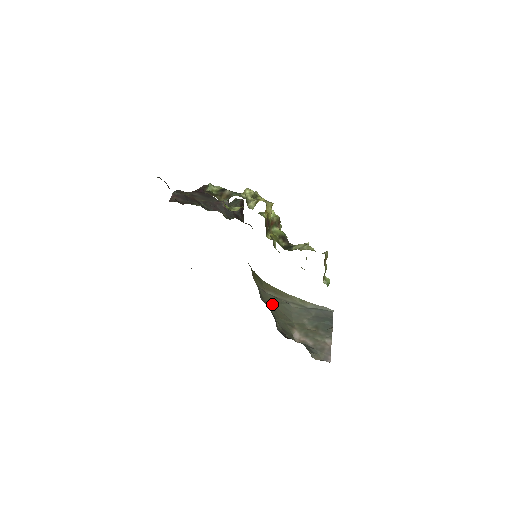
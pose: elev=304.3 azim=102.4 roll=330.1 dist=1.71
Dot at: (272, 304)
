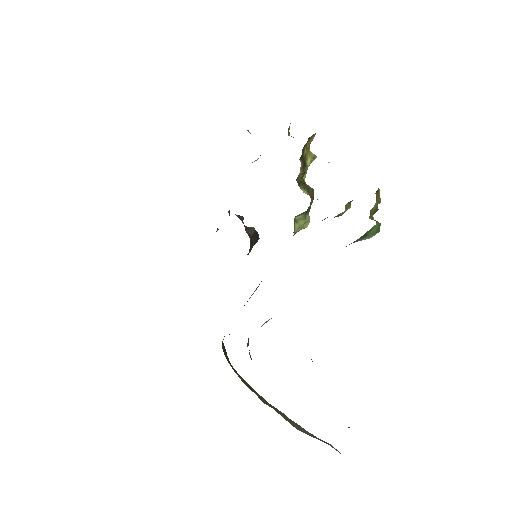
Dot at: occluded
